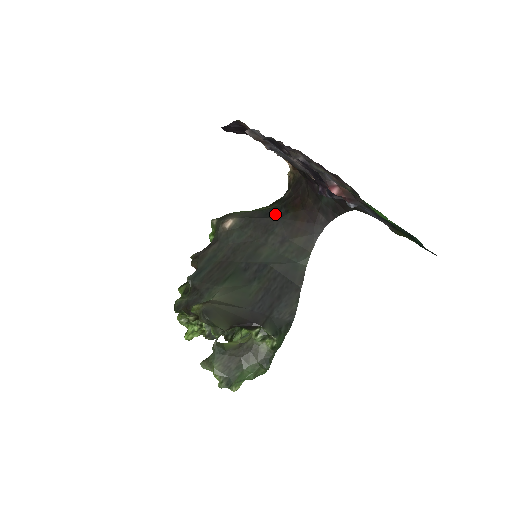
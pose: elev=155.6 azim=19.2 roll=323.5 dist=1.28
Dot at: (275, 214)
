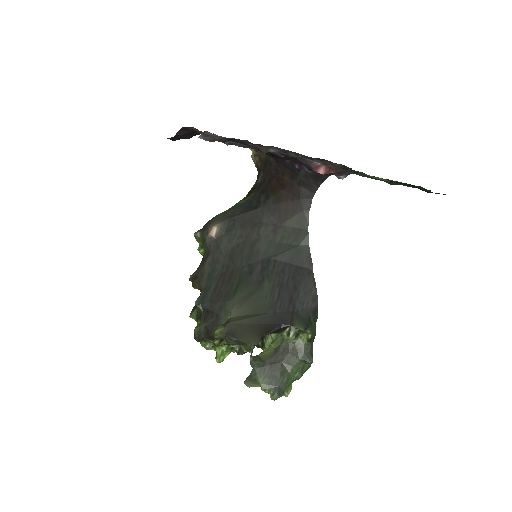
Dot at: (256, 204)
